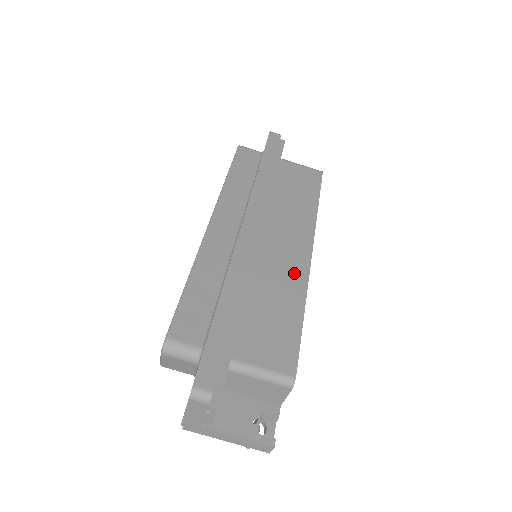
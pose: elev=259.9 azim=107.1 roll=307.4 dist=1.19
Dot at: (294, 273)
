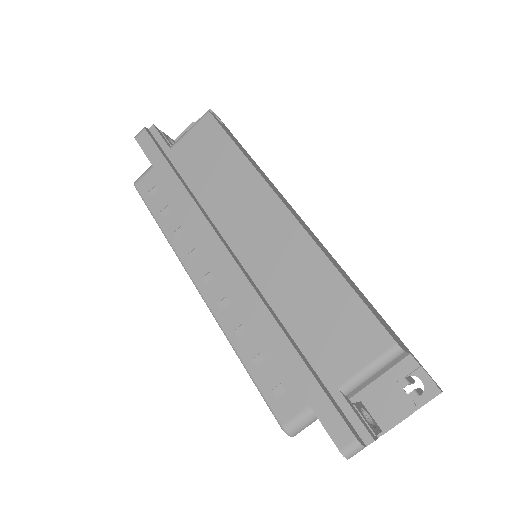
Dot at: (296, 249)
